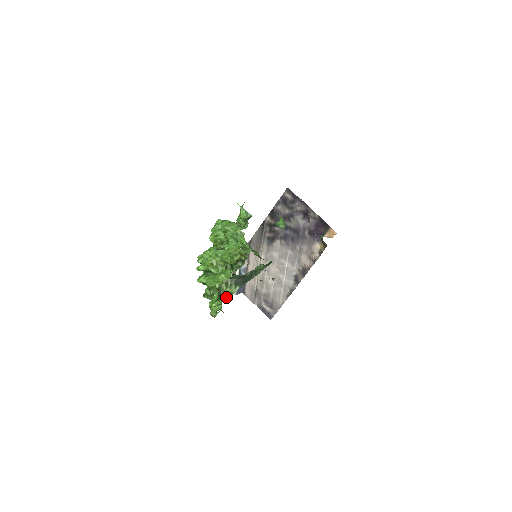
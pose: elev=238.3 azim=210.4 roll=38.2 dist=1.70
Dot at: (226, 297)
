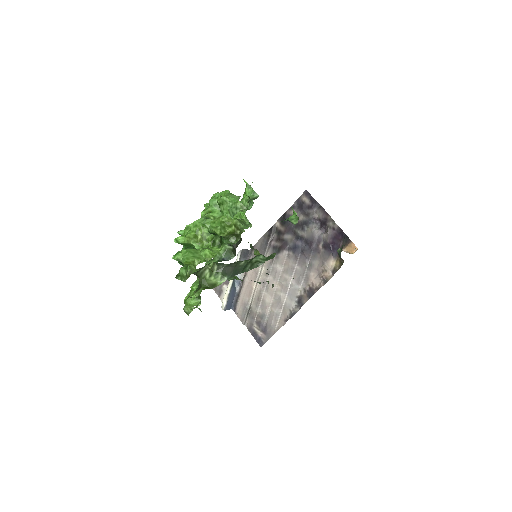
Dot at: (207, 287)
